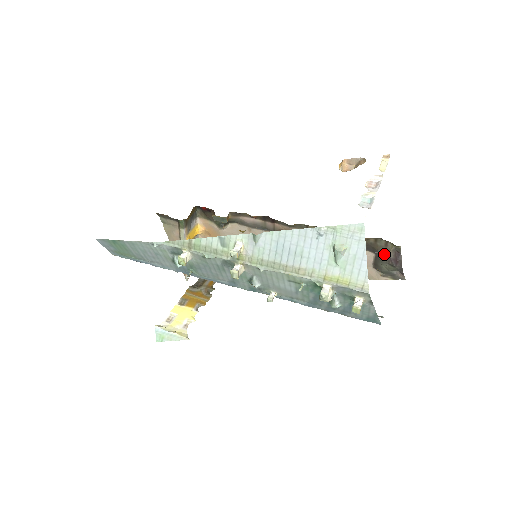
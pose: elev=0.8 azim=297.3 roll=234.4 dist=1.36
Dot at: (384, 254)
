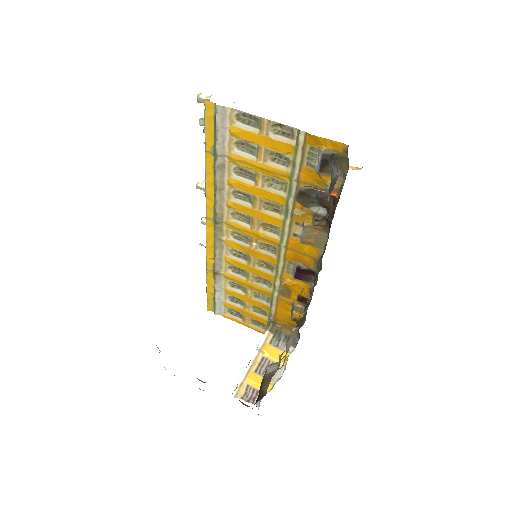
Dot at: (320, 154)
